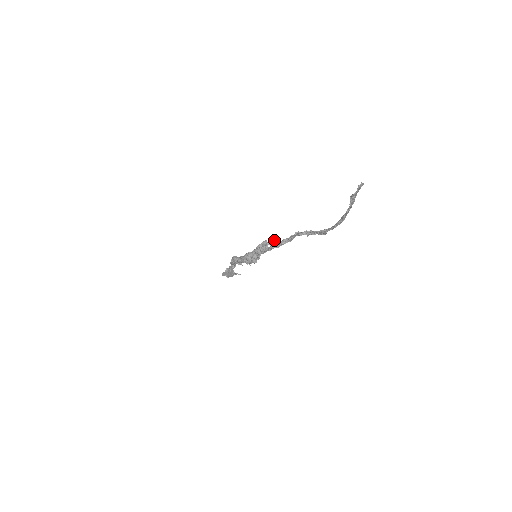
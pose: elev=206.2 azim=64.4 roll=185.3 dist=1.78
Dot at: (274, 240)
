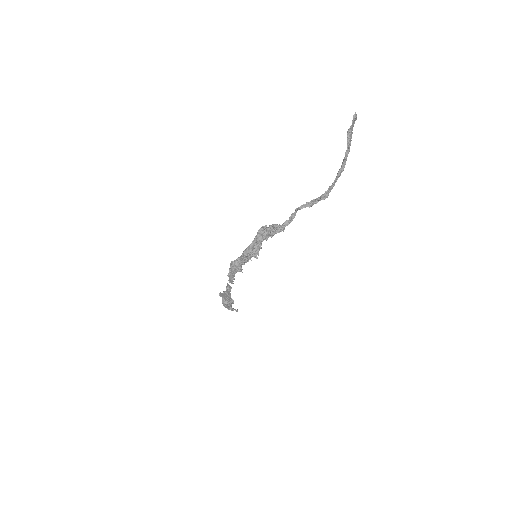
Dot at: (274, 224)
